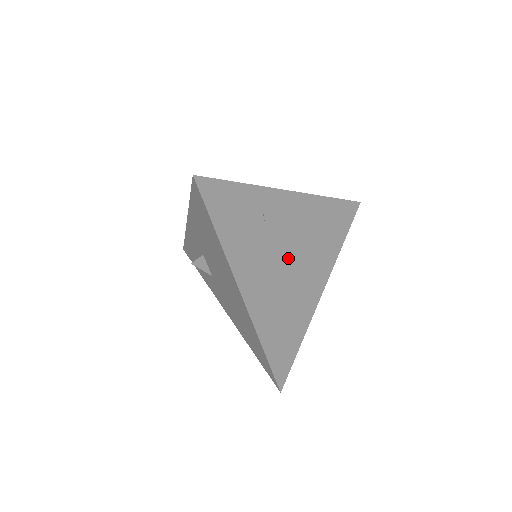
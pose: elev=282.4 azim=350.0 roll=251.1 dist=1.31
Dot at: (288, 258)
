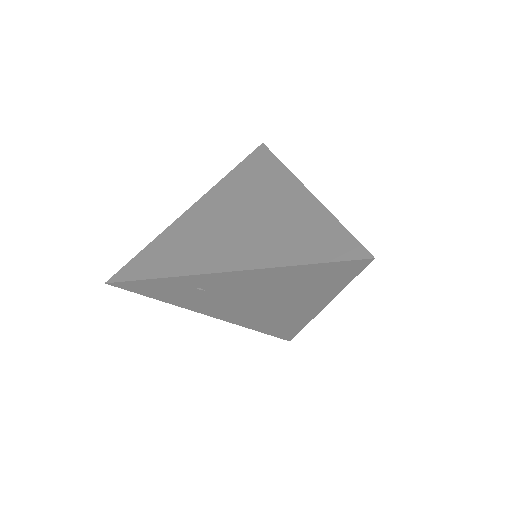
Dot at: (253, 301)
